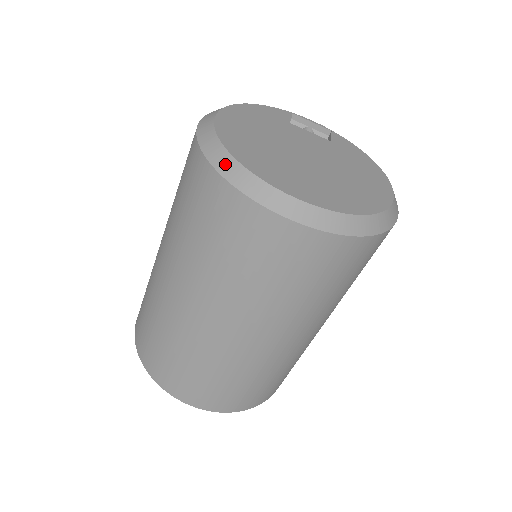
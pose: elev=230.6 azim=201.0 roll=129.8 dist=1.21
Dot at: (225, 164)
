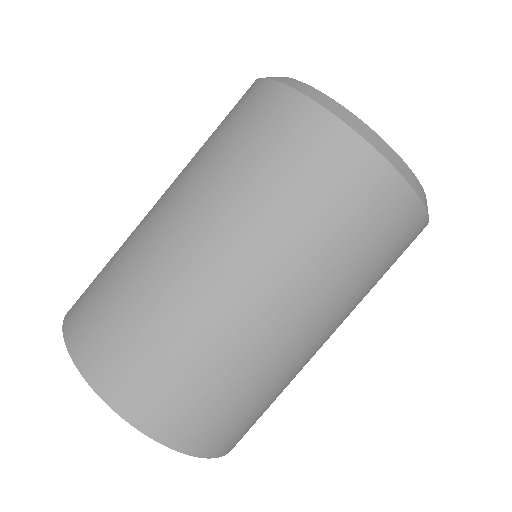
Dot at: occluded
